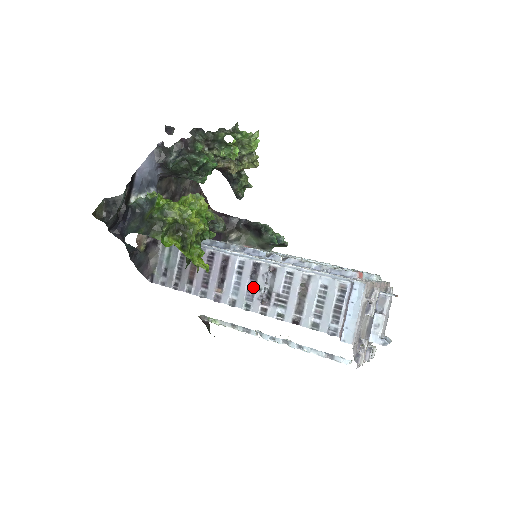
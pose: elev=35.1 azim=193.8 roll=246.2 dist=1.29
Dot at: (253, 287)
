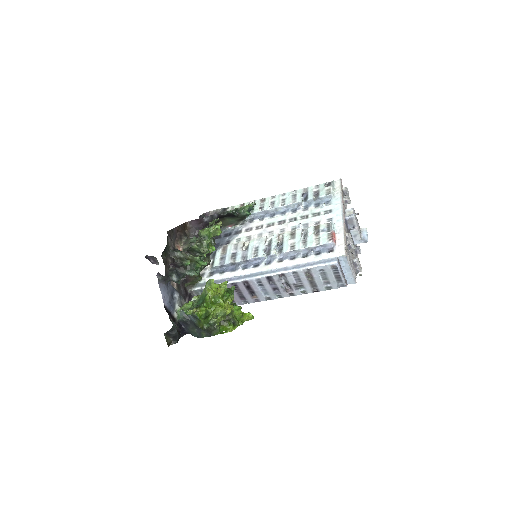
Dot at: (276, 288)
